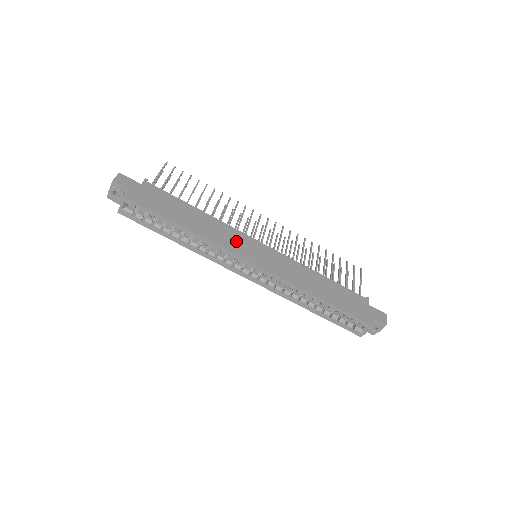
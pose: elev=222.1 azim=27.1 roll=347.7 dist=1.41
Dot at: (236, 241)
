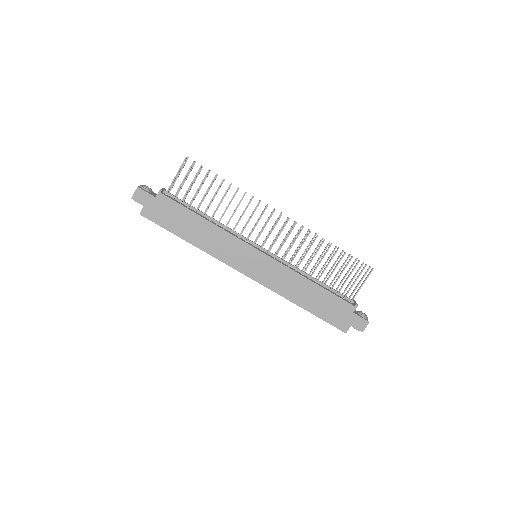
Dot at: (233, 251)
